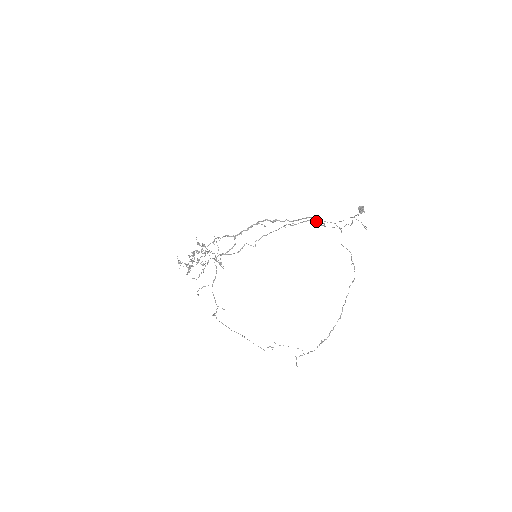
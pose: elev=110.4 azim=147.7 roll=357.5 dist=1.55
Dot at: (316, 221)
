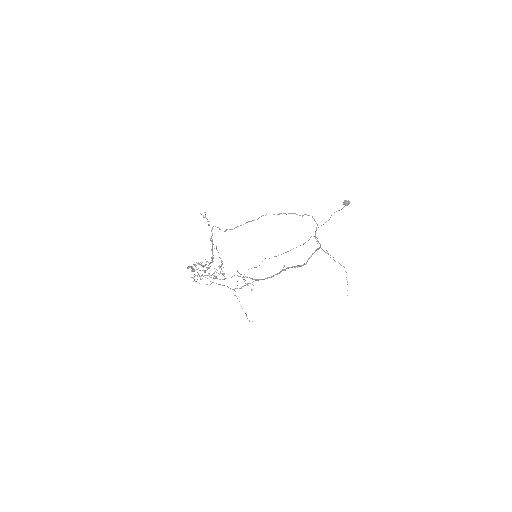
Dot at: occluded
